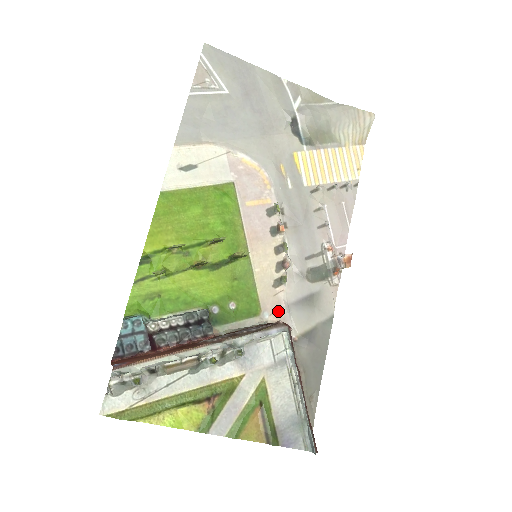
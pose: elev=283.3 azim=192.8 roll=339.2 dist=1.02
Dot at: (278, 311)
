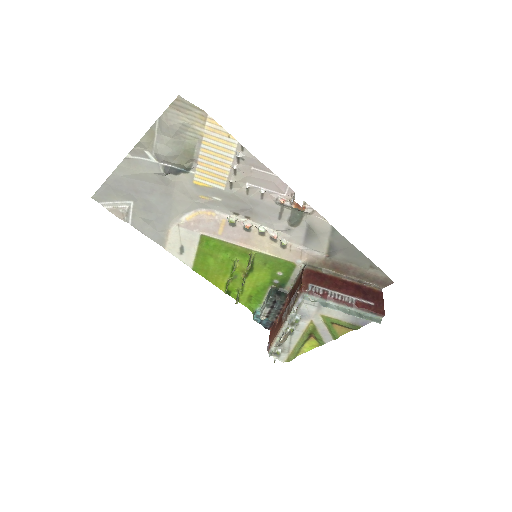
Dot at: (302, 254)
